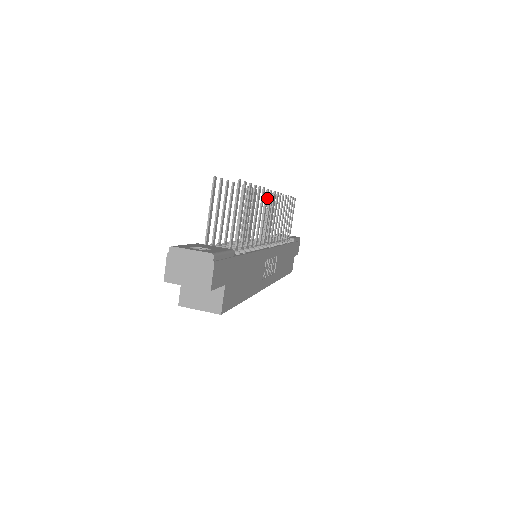
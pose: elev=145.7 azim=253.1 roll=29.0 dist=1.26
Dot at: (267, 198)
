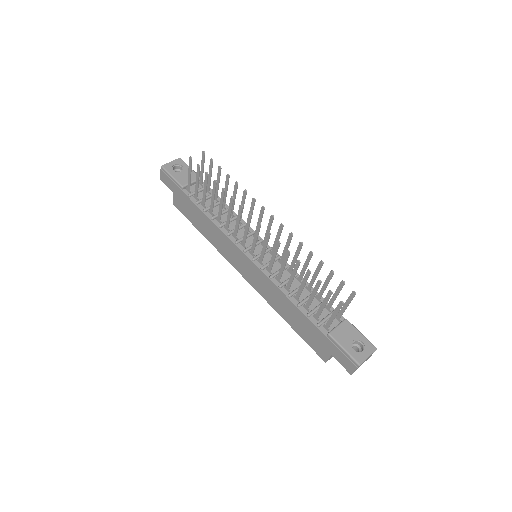
Dot at: (289, 237)
